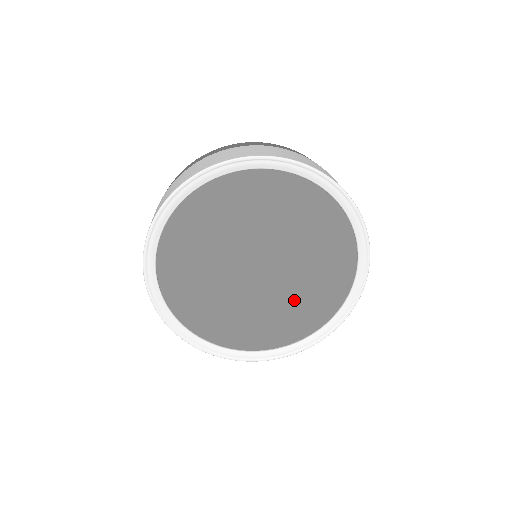
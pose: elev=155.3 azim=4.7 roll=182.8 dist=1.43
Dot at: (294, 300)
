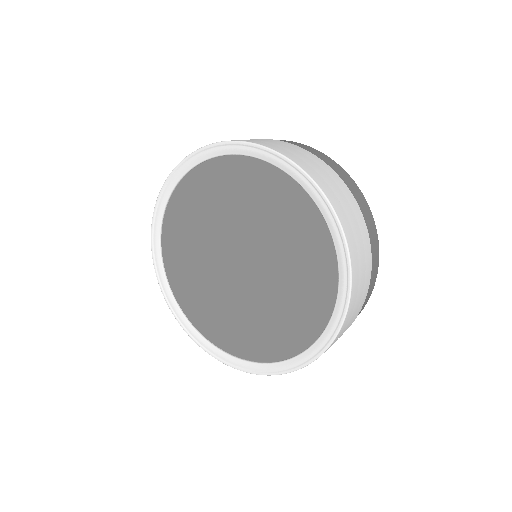
Dot at: (249, 317)
